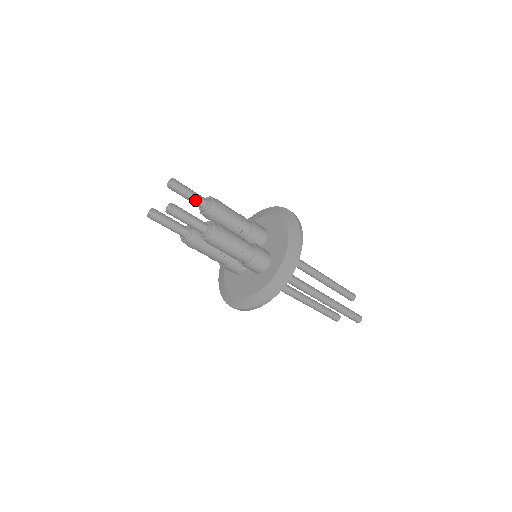
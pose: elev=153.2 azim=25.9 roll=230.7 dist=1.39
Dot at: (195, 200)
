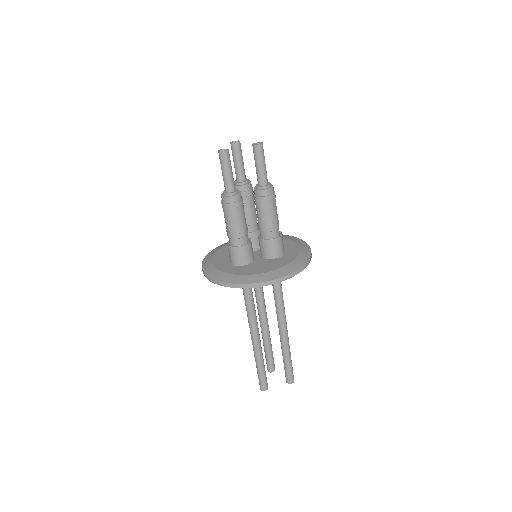
Dot at: (243, 169)
